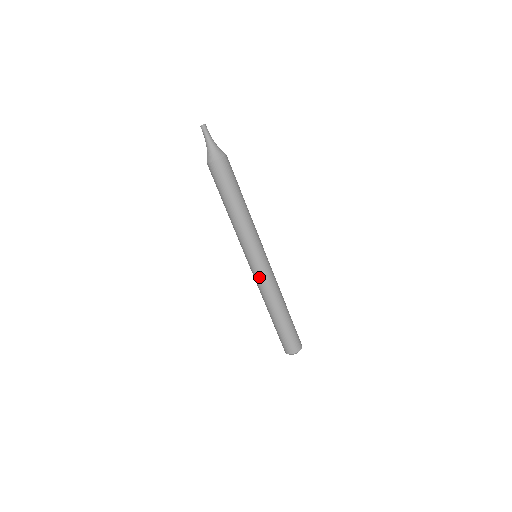
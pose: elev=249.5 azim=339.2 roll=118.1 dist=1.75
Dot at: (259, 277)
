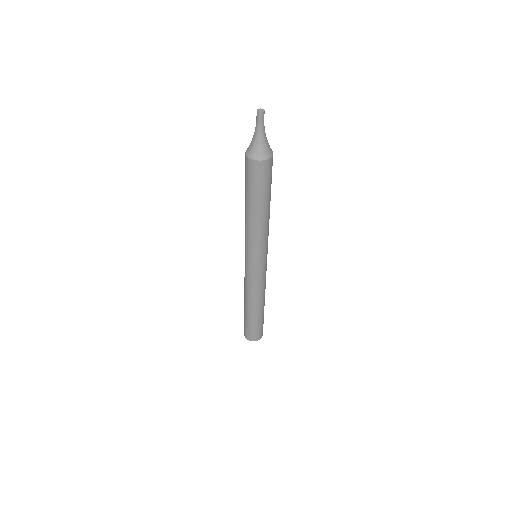
Dot at: (256, 279)
